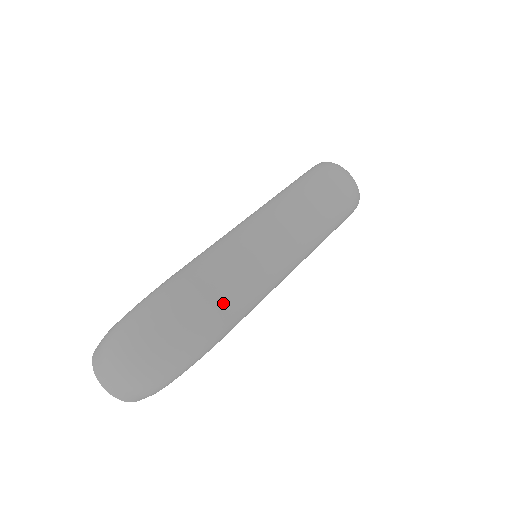
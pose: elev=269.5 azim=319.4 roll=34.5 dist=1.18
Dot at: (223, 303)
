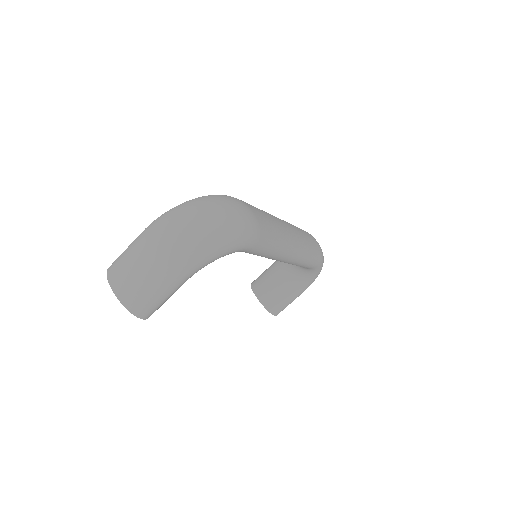
Dot at: (260, 220)
